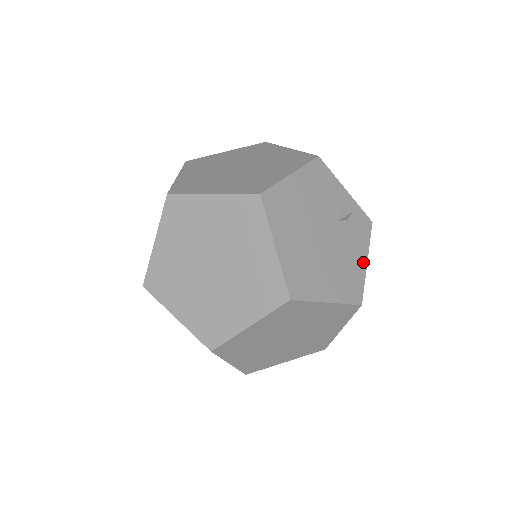
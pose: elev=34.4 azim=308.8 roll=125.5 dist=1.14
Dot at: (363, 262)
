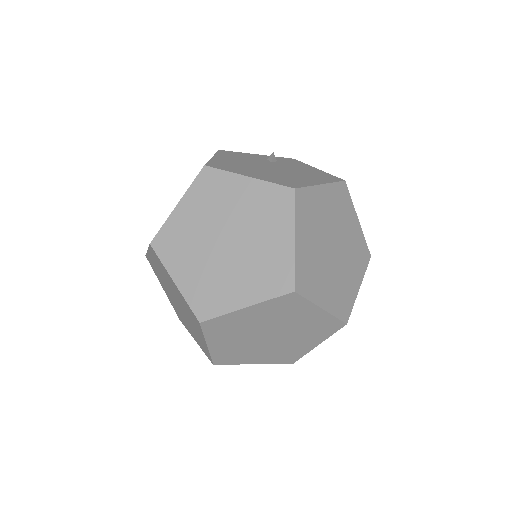
Dot at: (315, 170)
